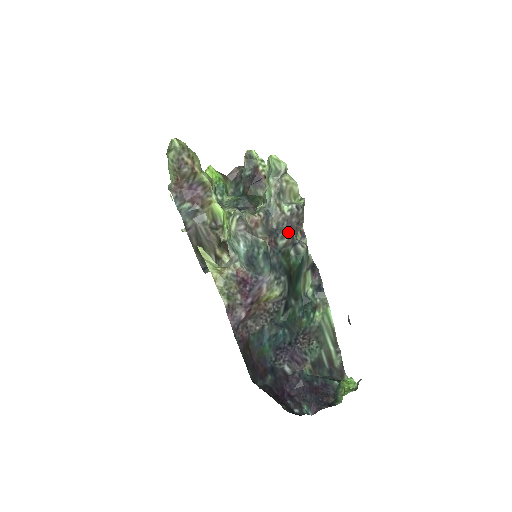
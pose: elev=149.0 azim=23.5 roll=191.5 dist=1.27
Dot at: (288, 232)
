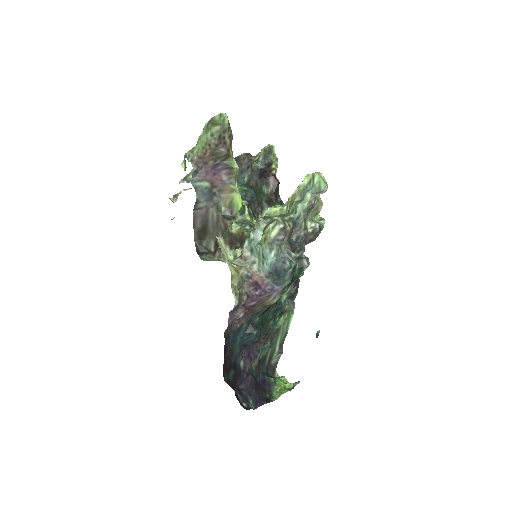
Dot at: (303, 247)
